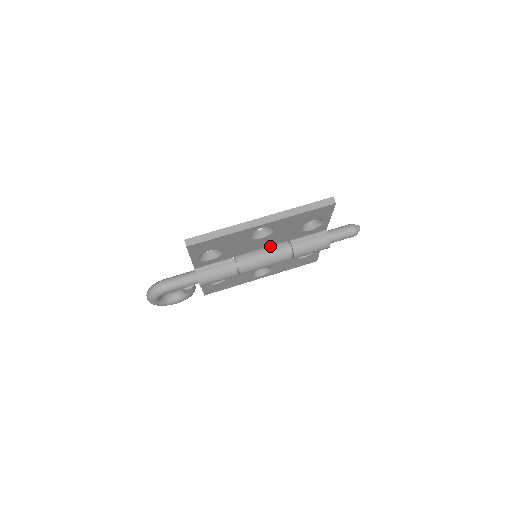
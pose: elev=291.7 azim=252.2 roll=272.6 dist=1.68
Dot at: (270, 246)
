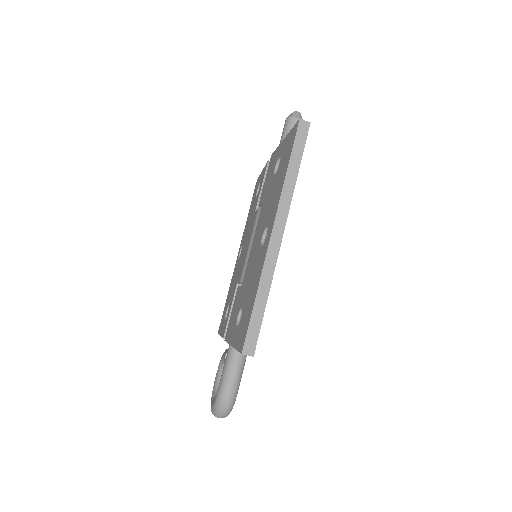
Dot at: occluded
